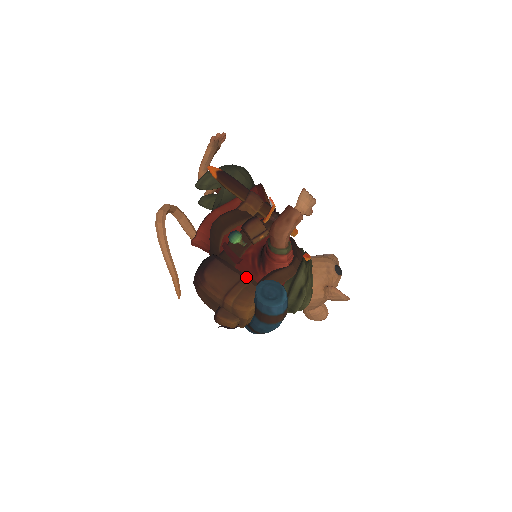
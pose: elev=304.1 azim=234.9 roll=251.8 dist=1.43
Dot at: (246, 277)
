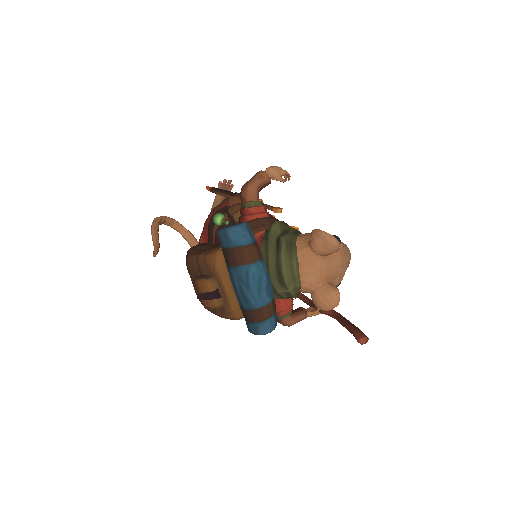
Dot at: occluded
